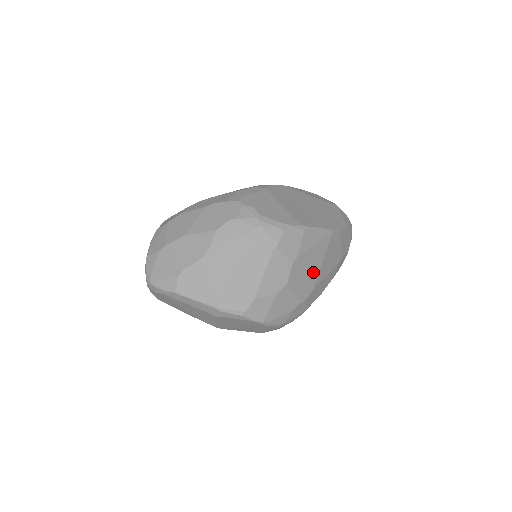
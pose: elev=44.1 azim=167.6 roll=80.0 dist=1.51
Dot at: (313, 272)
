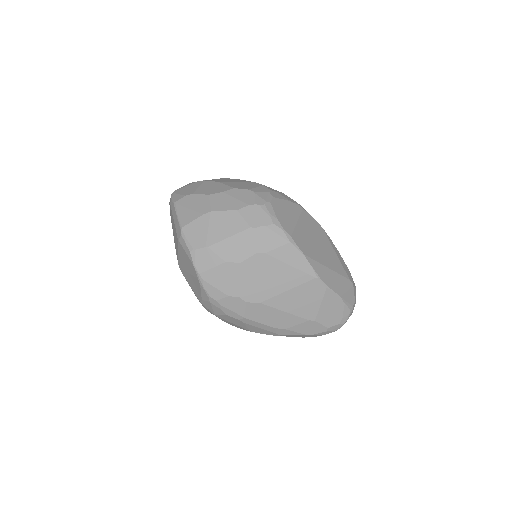
Dot at: (272, 287)
